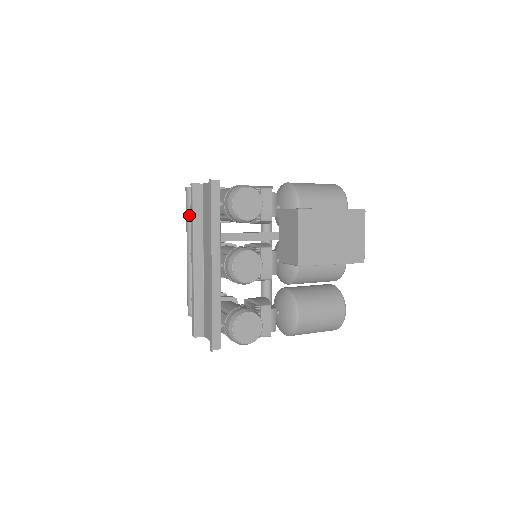
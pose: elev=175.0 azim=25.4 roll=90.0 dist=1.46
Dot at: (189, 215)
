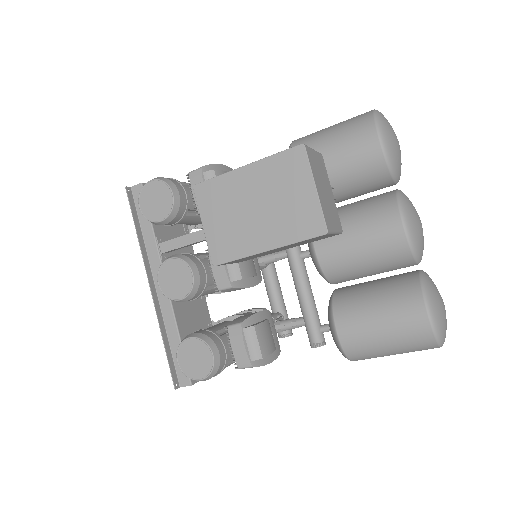
Dot at: occluded
